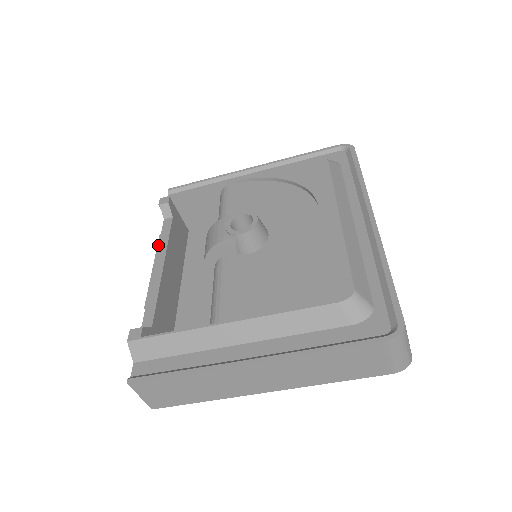
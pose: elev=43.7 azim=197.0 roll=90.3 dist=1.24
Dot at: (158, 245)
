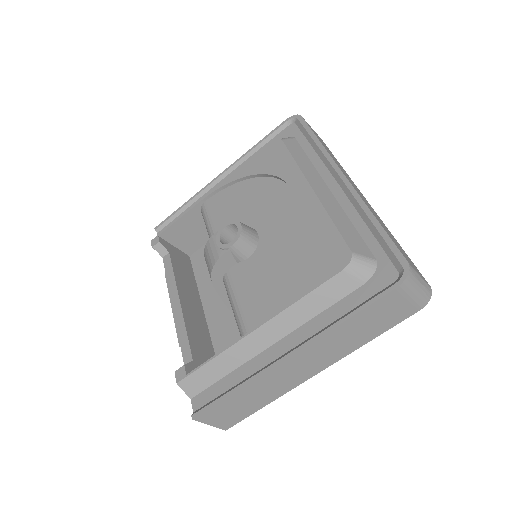
Dot at: (167, 284)
